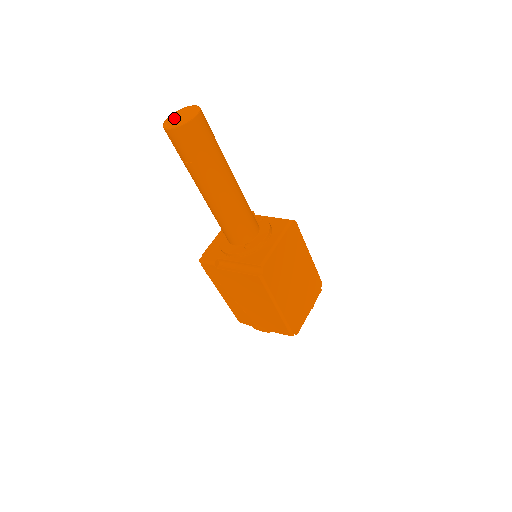
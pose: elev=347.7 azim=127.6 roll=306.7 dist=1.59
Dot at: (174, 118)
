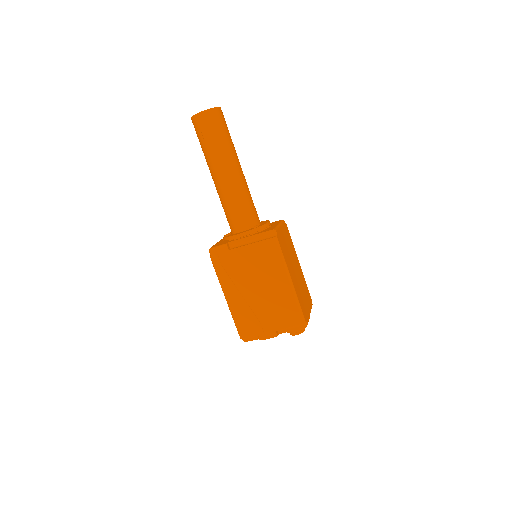
Dot at: occluded
